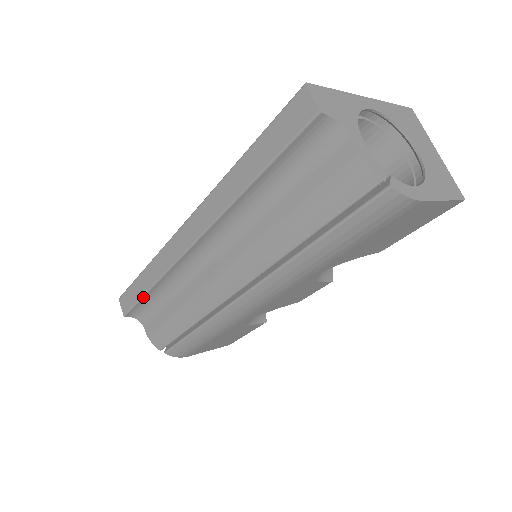
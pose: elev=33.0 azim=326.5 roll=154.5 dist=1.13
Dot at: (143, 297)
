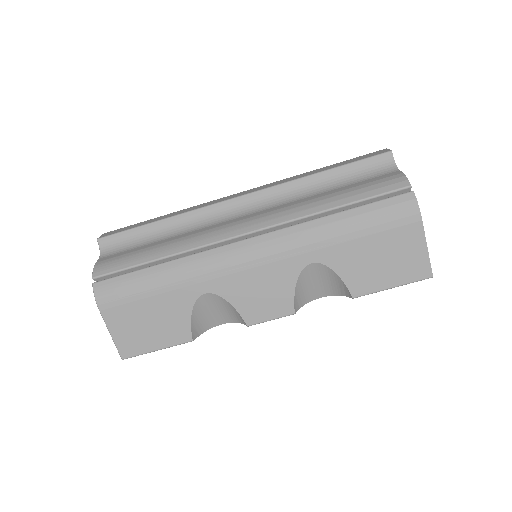
Dot at: (143, 226)
